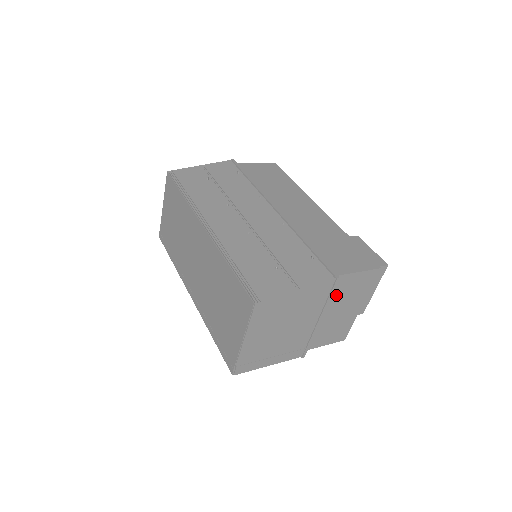
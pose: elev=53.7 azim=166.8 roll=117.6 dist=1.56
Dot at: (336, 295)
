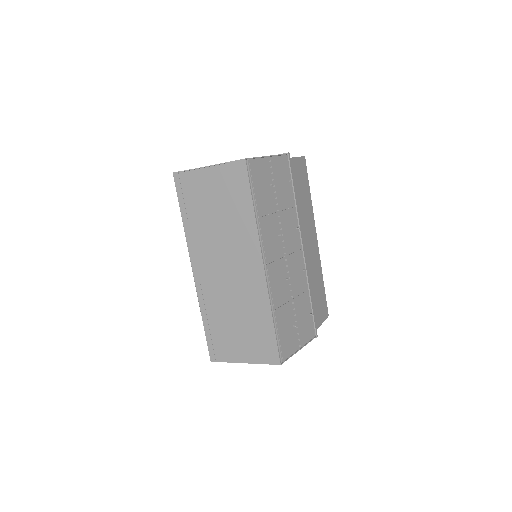
Dot at: occluded
